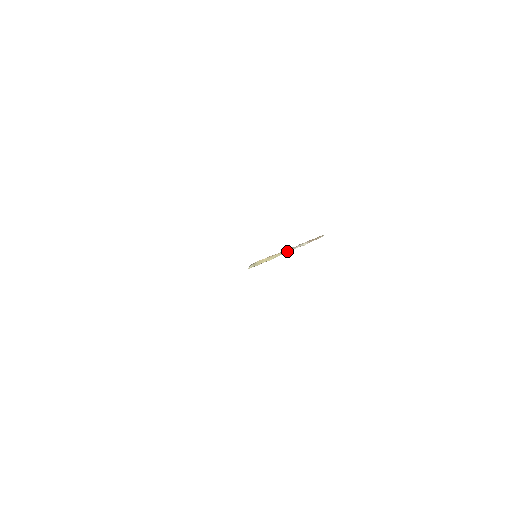
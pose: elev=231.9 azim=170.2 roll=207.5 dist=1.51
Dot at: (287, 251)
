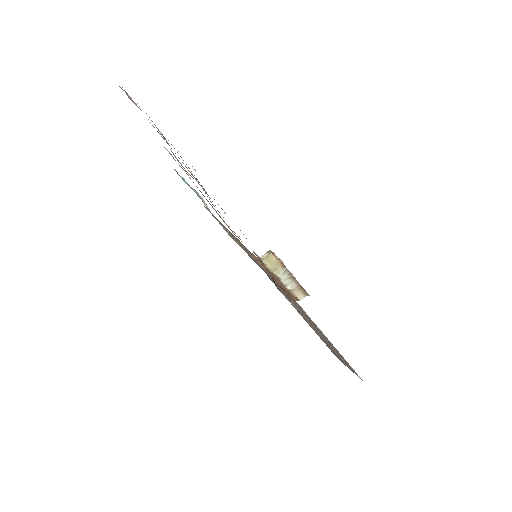
Dot at: (282, 275)
